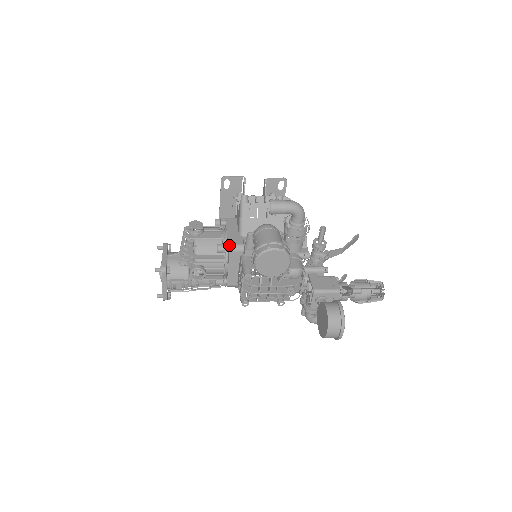
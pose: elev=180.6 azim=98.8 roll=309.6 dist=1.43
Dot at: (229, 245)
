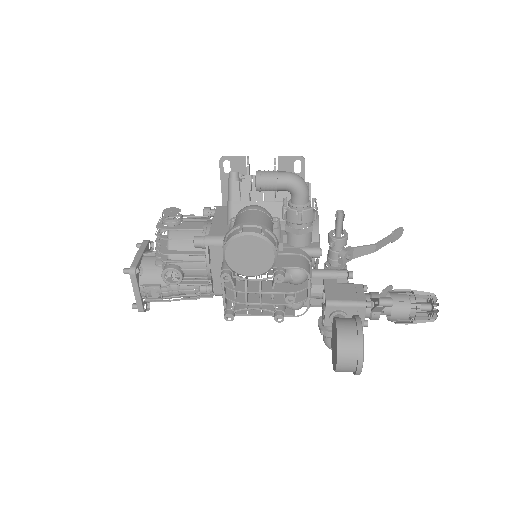
Dot at: (209, 237)
